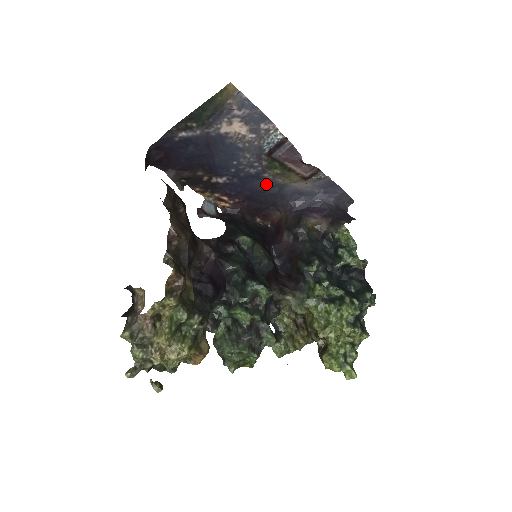
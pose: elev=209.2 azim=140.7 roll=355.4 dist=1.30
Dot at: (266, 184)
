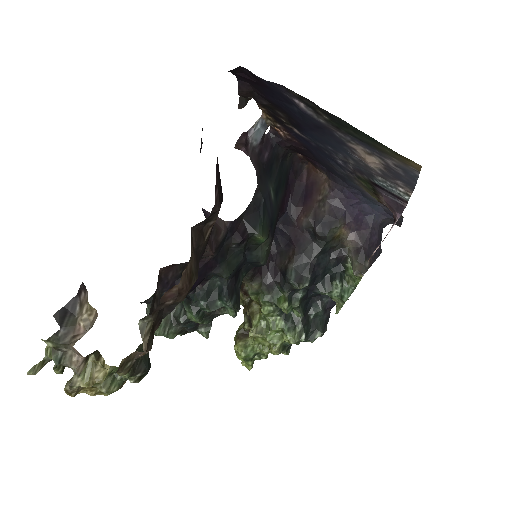
Dot at: (340, 171)
